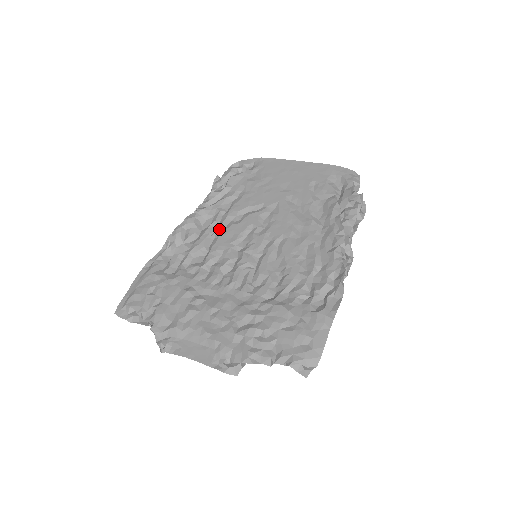
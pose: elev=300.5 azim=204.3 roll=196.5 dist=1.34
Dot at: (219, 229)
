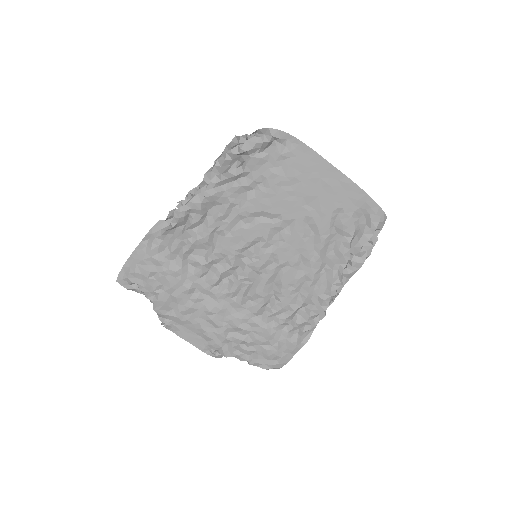
Dot at: (226, 228)
